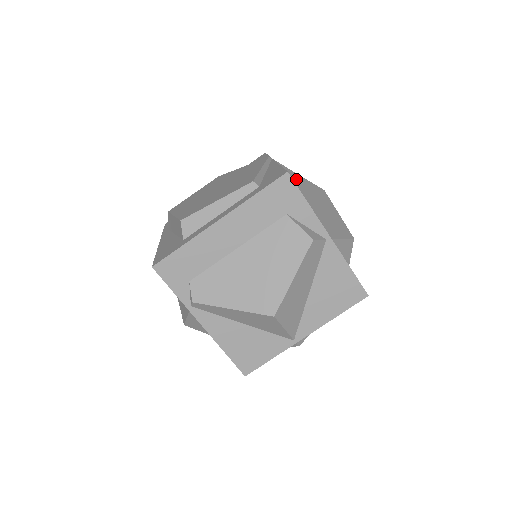
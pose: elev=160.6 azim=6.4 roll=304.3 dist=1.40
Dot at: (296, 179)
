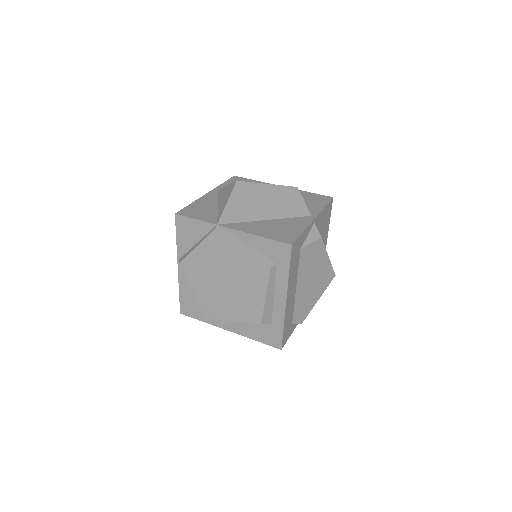
Dot at: (238, 210)
